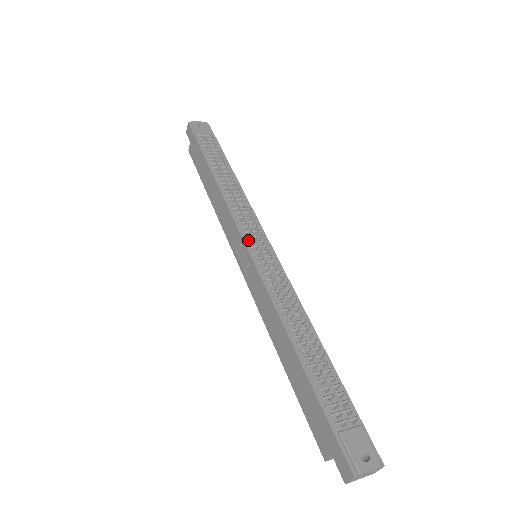
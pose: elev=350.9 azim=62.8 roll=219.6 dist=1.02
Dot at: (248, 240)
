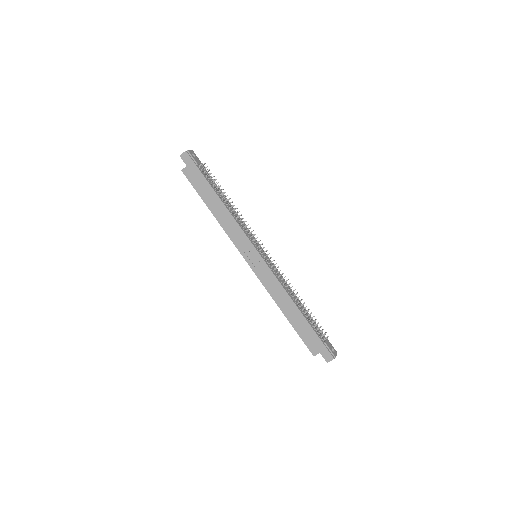
Dot at: (256, 248)
